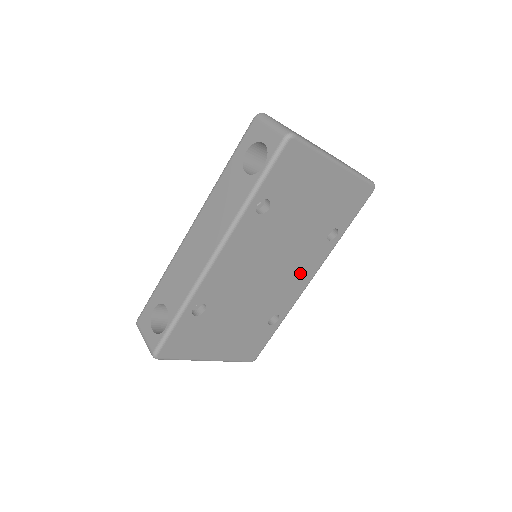
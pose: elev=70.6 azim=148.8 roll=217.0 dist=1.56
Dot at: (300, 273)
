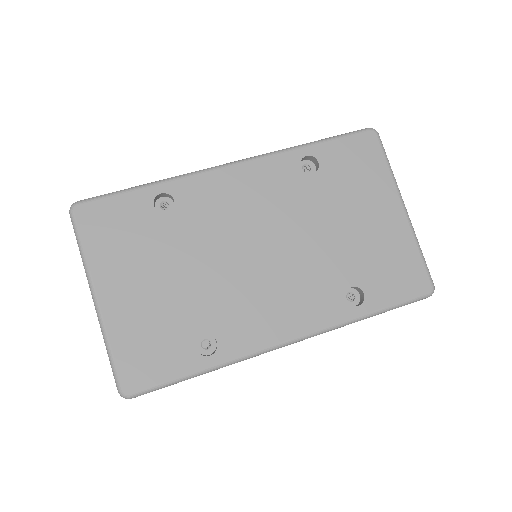
Dot at: (287, 307)
